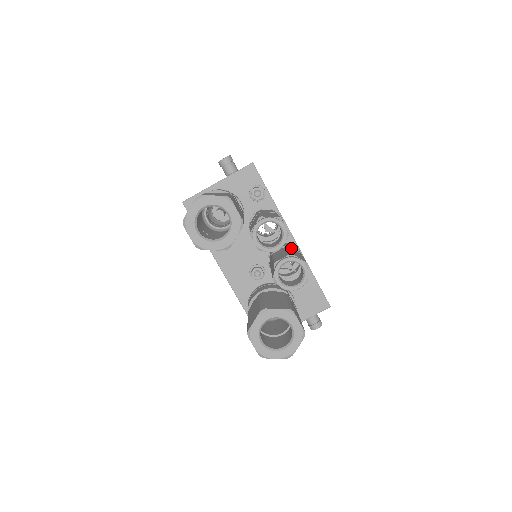
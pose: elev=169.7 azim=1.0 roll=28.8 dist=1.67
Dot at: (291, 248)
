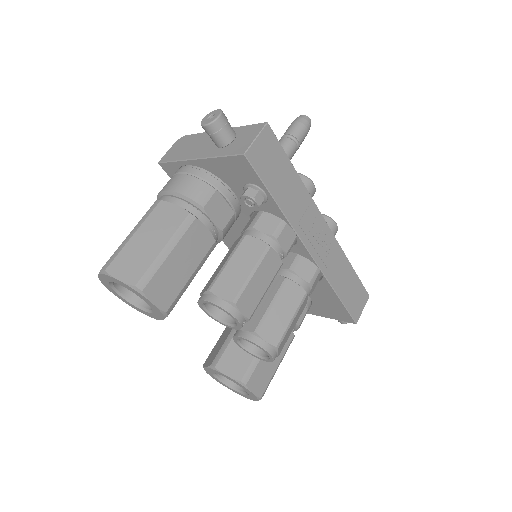
Dot at: (291, 283)
